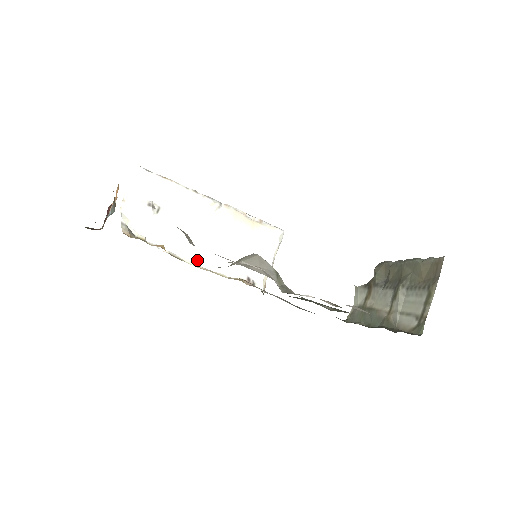
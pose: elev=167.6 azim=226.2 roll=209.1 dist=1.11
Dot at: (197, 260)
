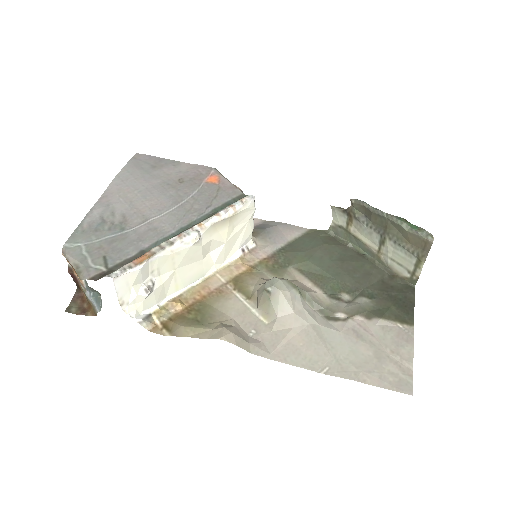
Dot at: (200, 275)
